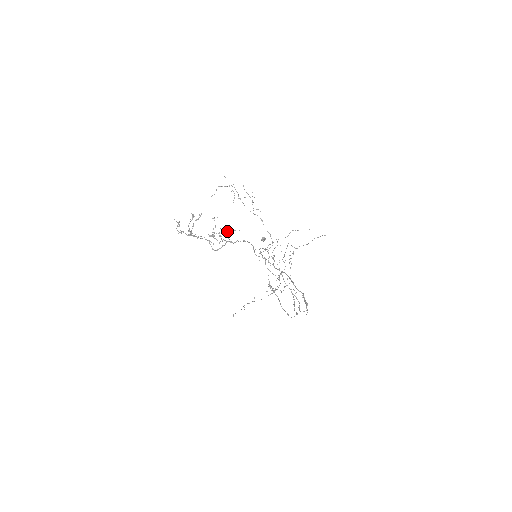
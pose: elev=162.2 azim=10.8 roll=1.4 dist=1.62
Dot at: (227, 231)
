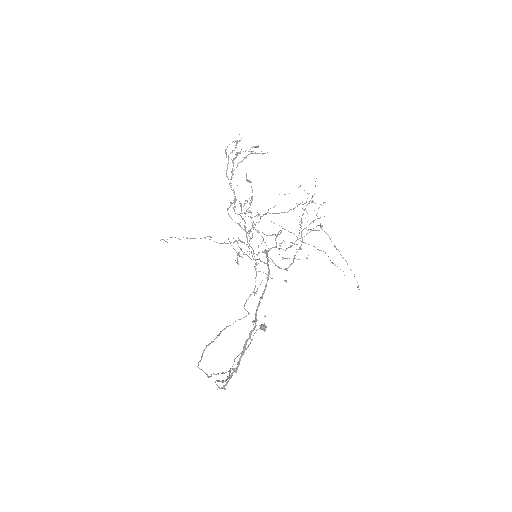
Dot at: occluded
